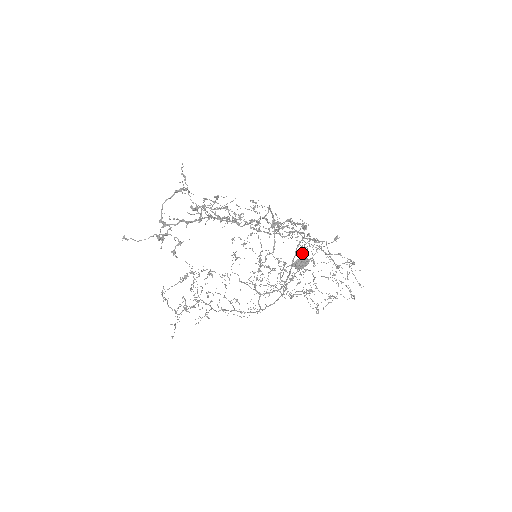
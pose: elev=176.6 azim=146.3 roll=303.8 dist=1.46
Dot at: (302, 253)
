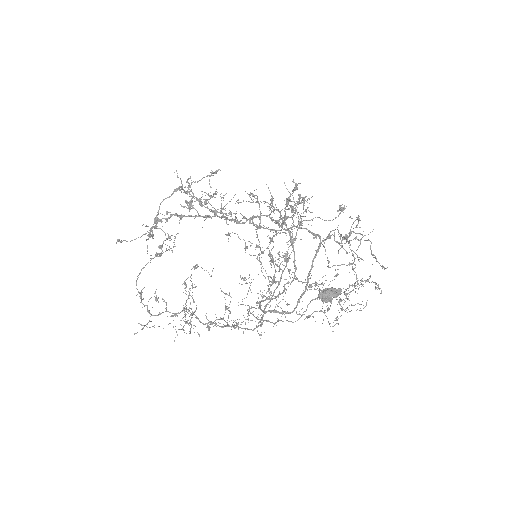
Dot at: (299, 226)
